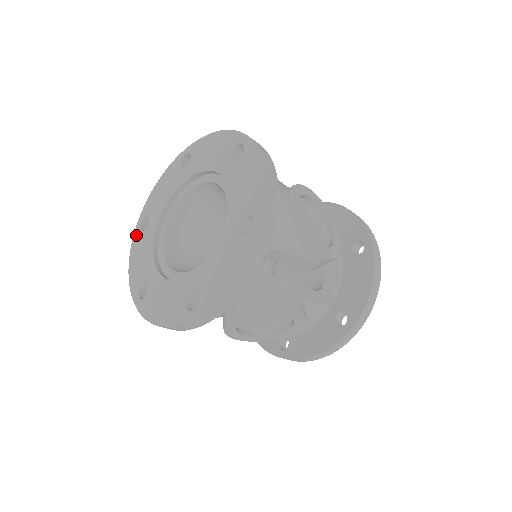
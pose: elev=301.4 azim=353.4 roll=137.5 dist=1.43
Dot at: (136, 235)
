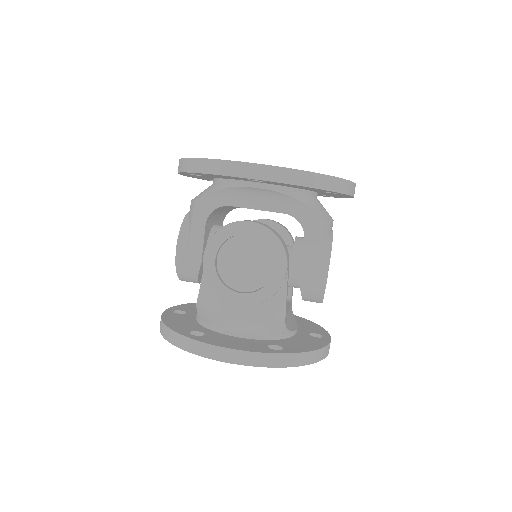
Dot at: occluded
